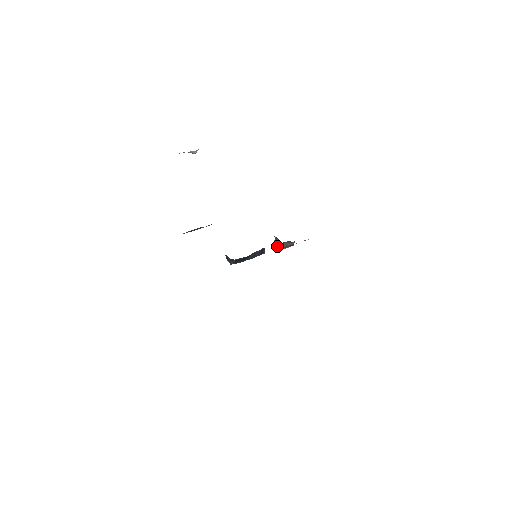
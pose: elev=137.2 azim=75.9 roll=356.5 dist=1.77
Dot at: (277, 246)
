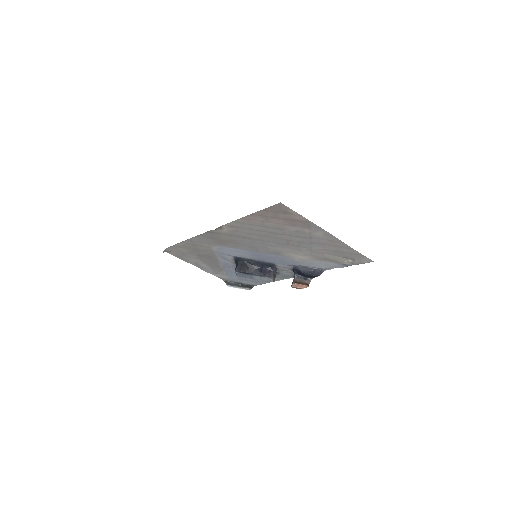
Dot at: occluded
